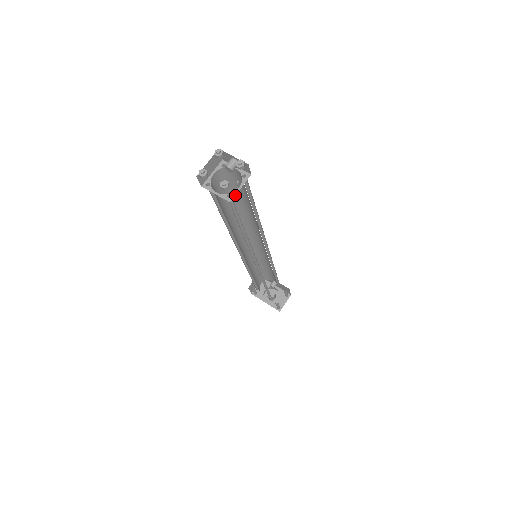
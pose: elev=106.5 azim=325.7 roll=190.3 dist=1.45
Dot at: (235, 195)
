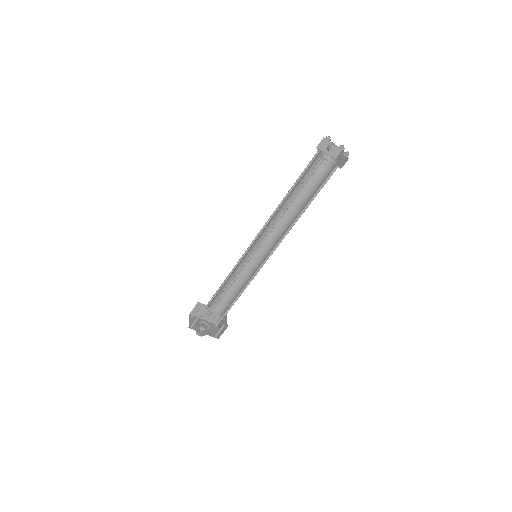
Dot at: (299, 182)
